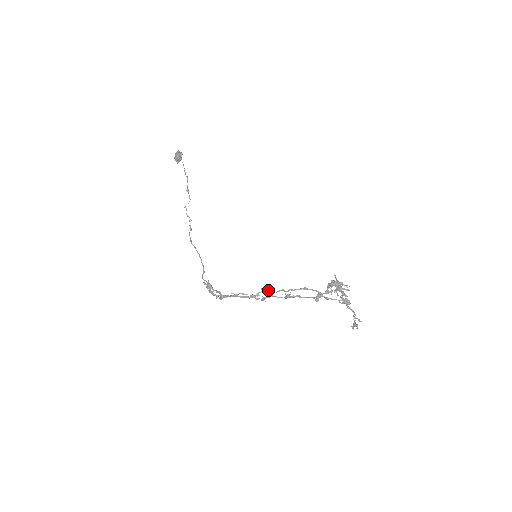
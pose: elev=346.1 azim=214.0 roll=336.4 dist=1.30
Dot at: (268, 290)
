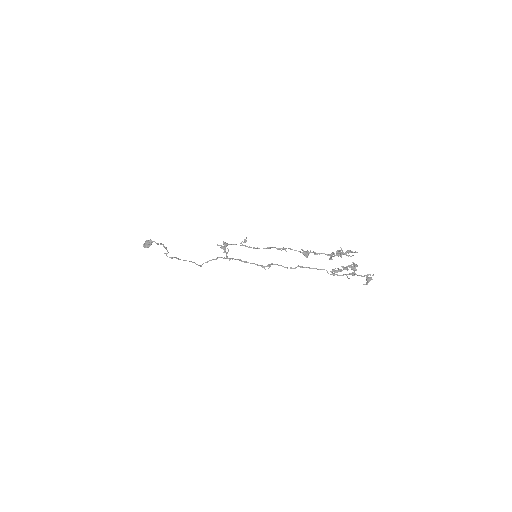
Dot at: occluded
